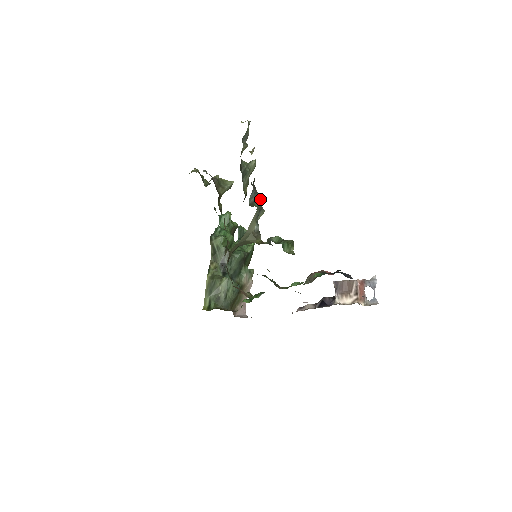
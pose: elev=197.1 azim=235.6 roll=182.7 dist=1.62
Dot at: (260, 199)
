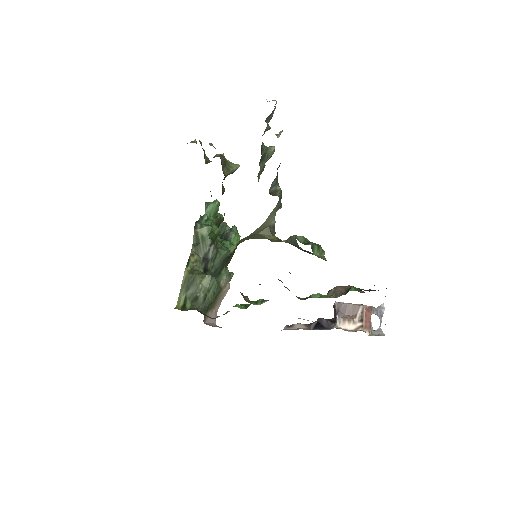
Dot at: (281, 190)
